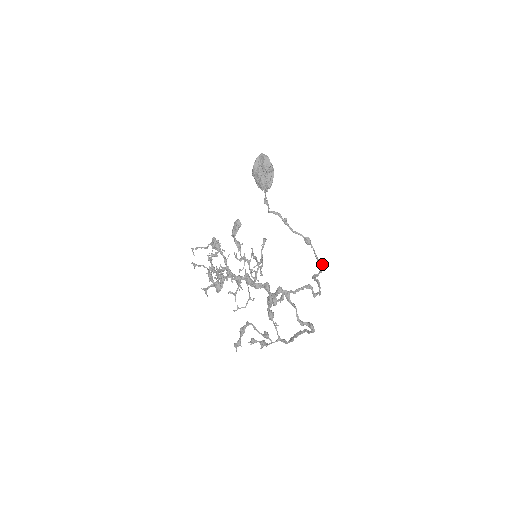
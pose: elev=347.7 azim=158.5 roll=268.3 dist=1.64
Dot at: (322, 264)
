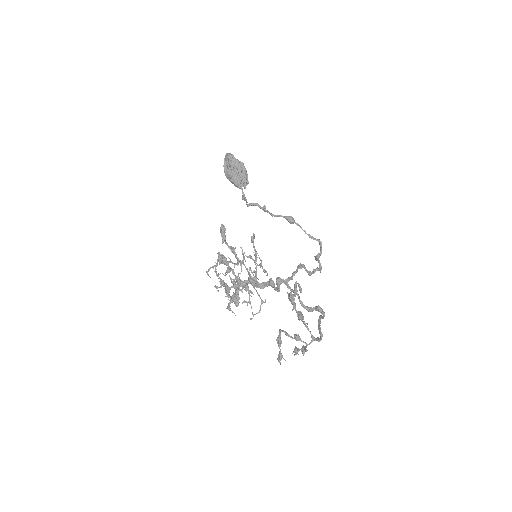
Dot at: (317, 239)
